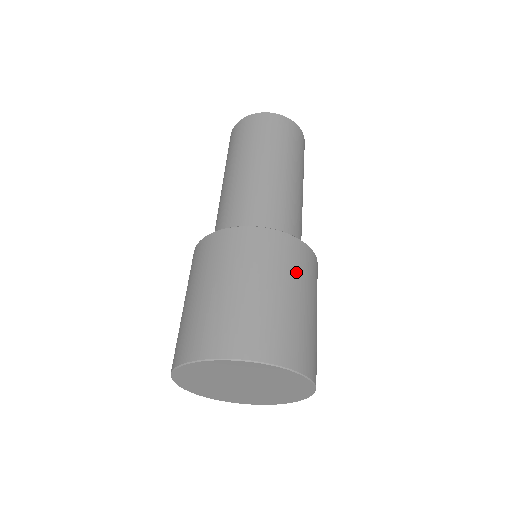
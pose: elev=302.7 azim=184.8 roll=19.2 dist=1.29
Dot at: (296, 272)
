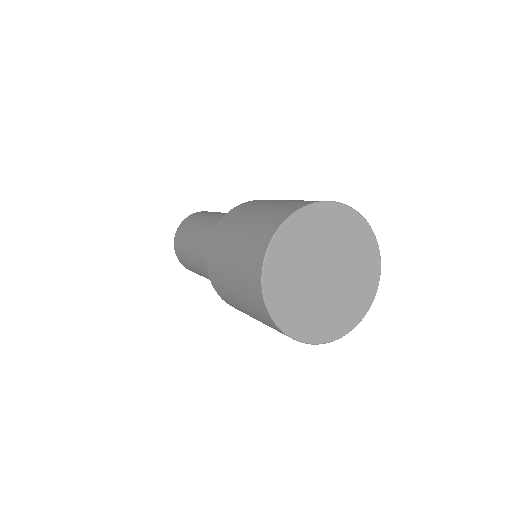
Dot at: occluded
